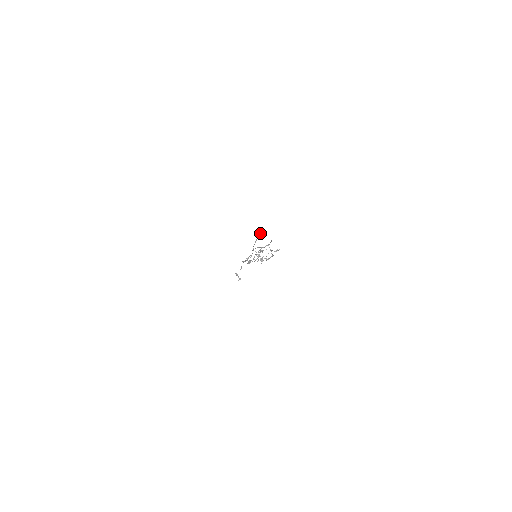
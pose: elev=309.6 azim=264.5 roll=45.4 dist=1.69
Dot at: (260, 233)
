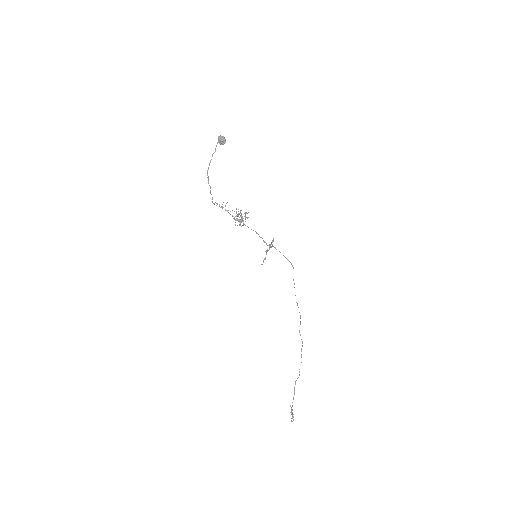
Dot at: (221, 138)
